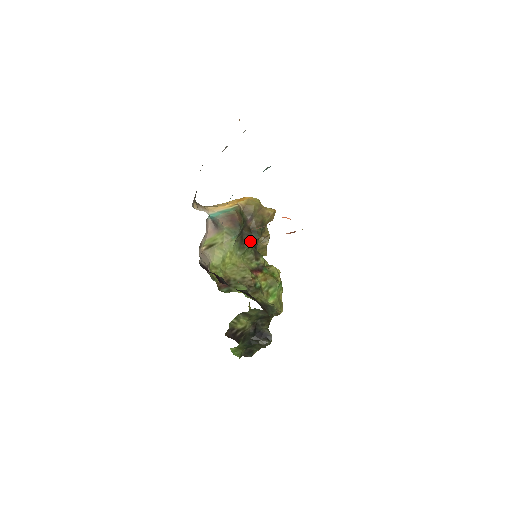
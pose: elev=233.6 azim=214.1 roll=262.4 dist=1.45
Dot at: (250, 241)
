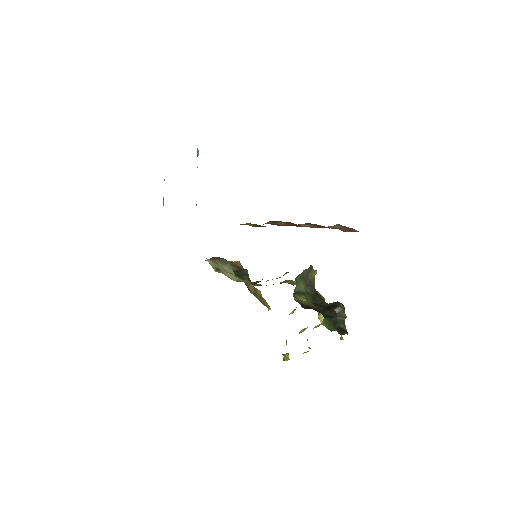
Dot at: (244, 274)
